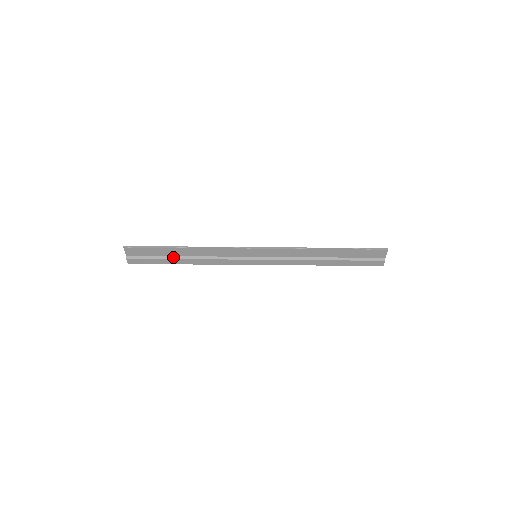
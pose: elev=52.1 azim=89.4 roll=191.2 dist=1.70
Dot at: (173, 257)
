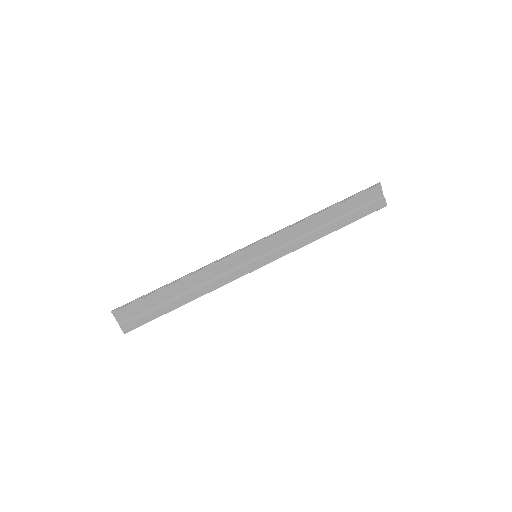
Dot at: (170, 300)
